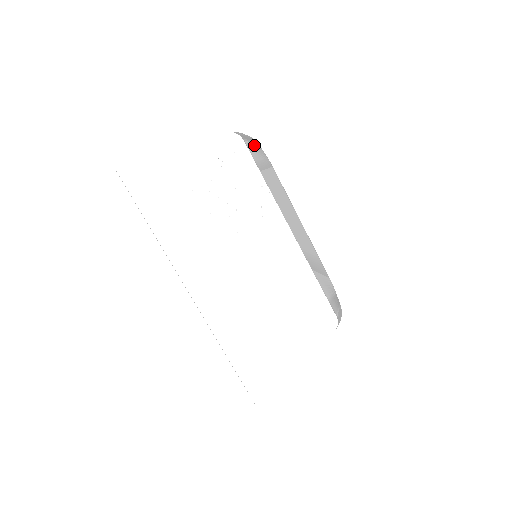
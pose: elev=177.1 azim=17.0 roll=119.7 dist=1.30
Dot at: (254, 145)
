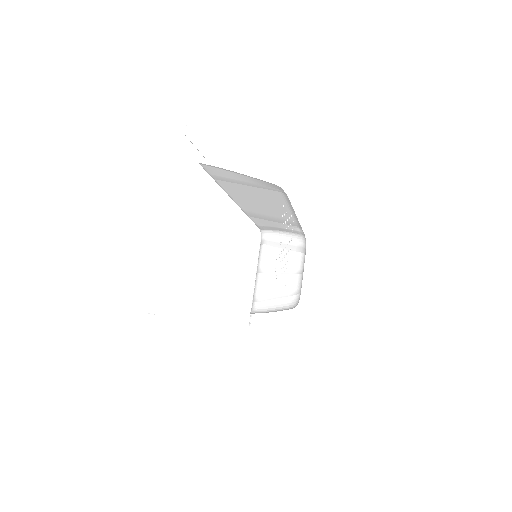
Dot at: (244, 176)
